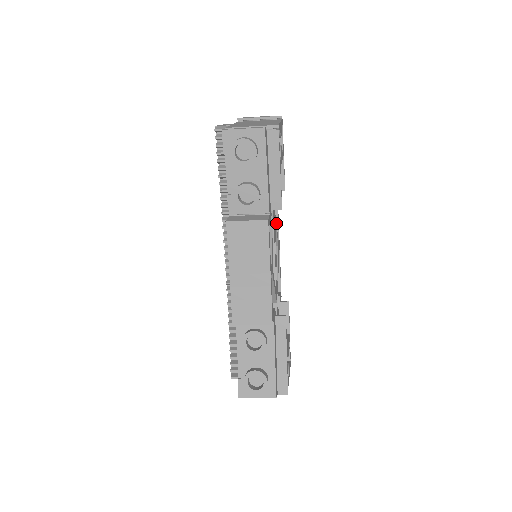
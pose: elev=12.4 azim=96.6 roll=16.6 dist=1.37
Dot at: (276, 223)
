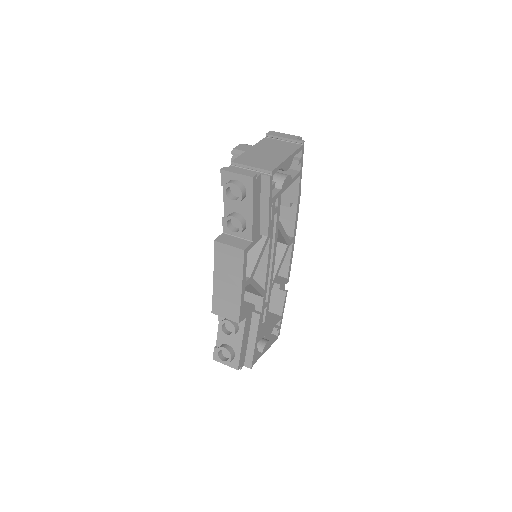
Dot at: (284, 230)
